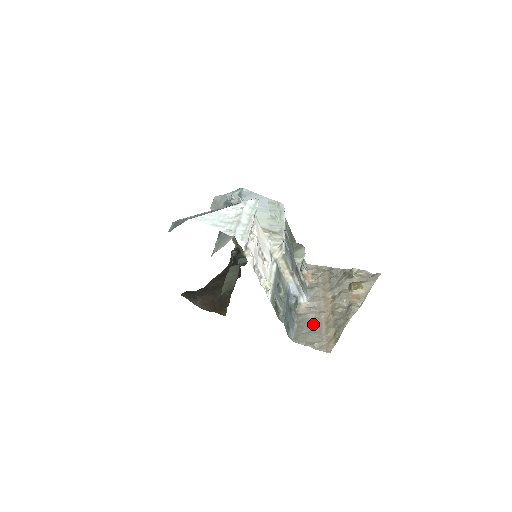
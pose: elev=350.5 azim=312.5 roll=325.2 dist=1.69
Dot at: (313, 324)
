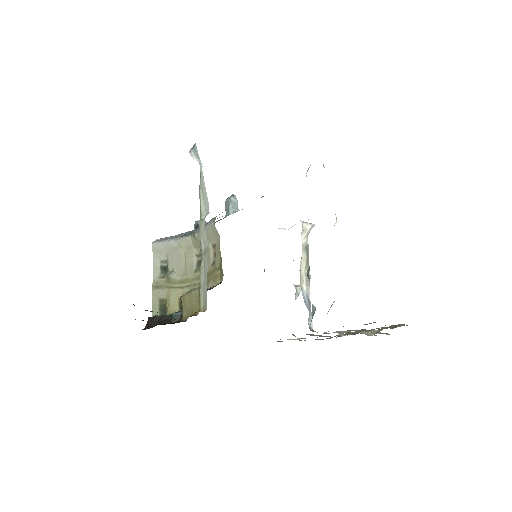
Dot at: occluded
